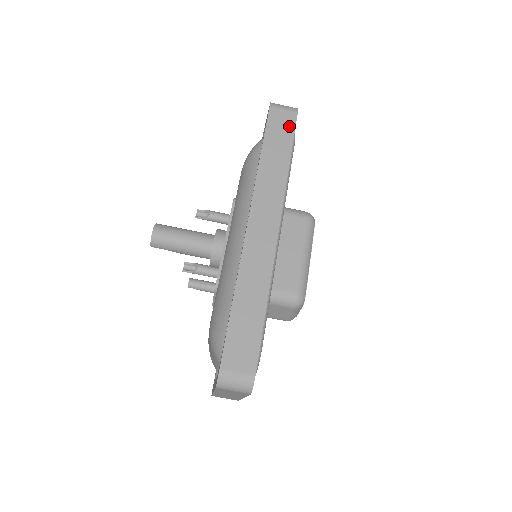
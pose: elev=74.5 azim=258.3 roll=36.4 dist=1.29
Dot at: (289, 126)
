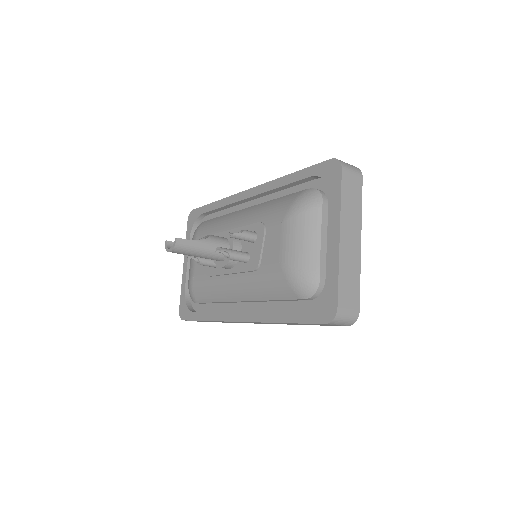
Dot at: occluded
